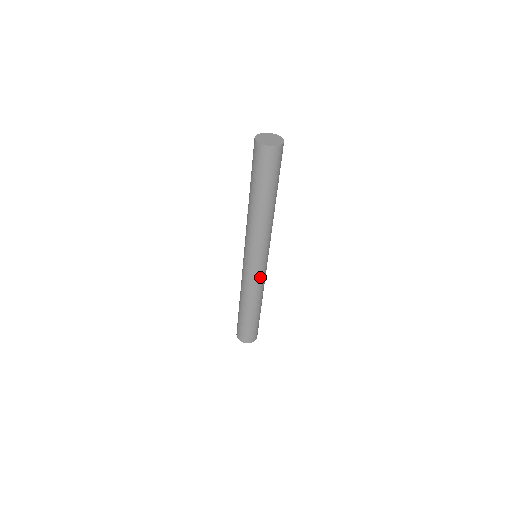
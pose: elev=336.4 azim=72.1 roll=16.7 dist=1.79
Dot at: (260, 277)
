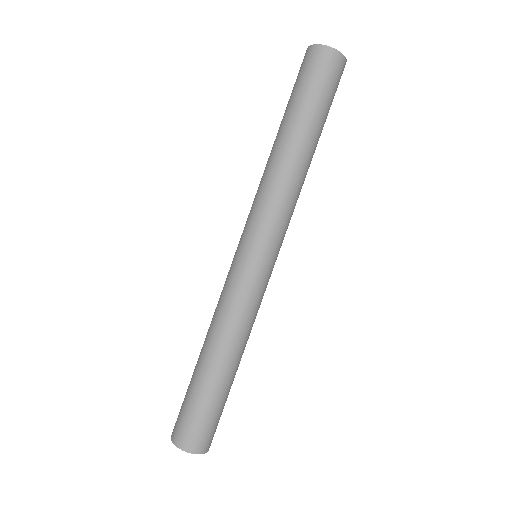
Dot at: (264, 292)
